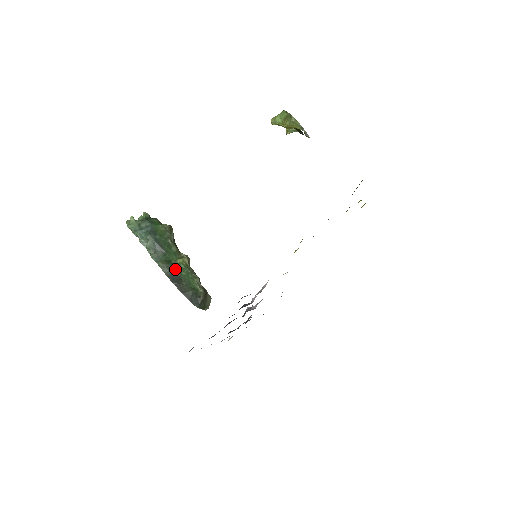
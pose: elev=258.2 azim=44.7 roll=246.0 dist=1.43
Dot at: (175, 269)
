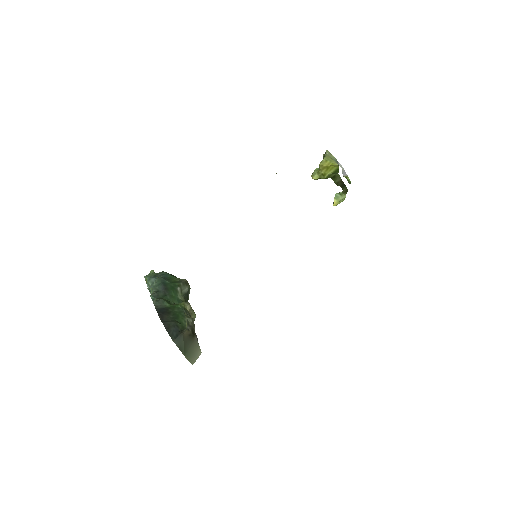
Dot at: (169, 306)
